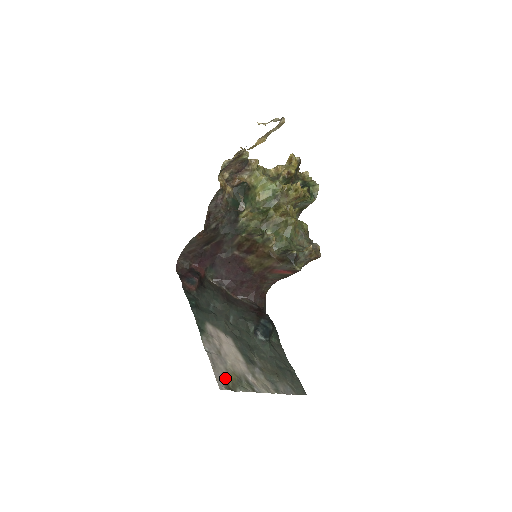
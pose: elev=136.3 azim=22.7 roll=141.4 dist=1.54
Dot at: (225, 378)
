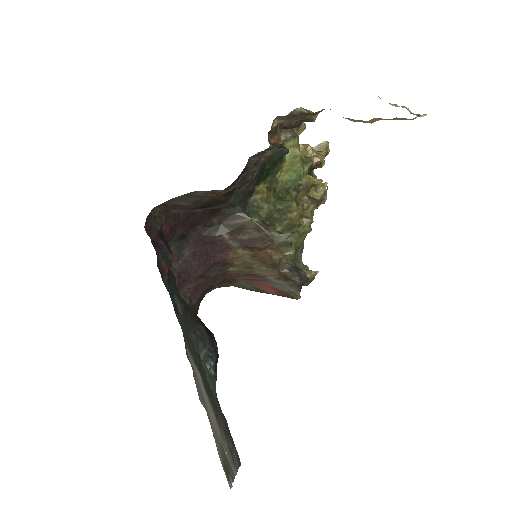
Dot at: (223, 460)
